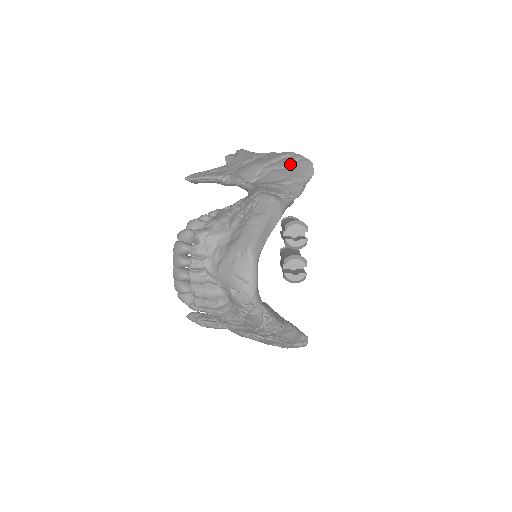
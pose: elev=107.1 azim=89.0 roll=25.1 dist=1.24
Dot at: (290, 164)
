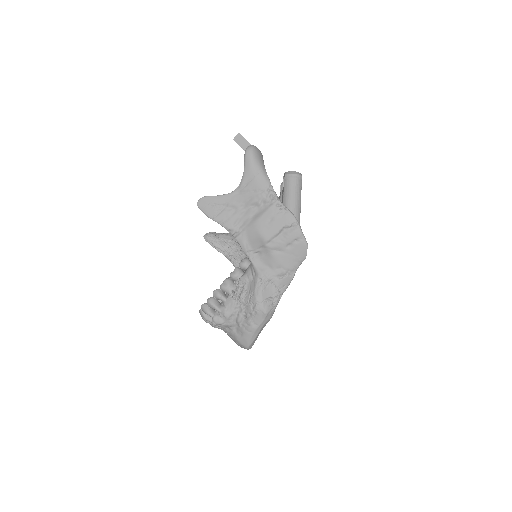
Dot at: (289, 245)
